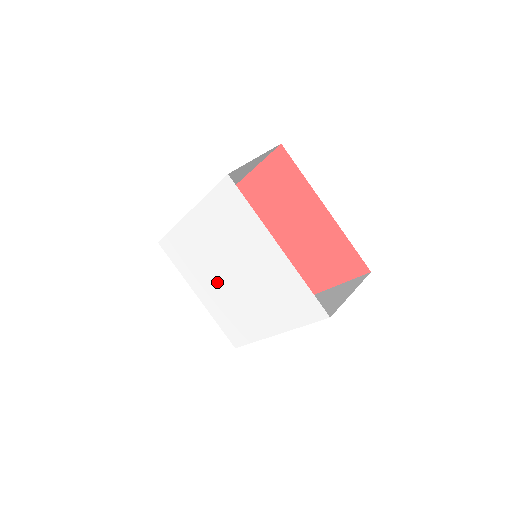
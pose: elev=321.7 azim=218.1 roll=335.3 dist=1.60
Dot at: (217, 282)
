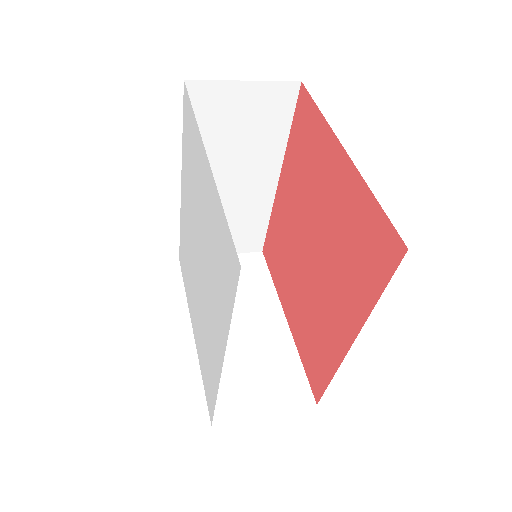
Dot at: (196, 289)
